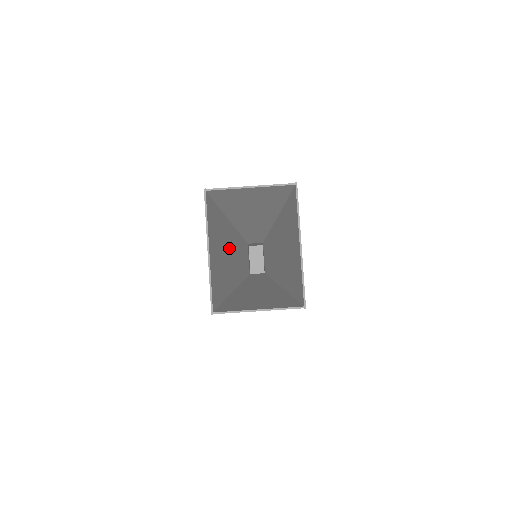
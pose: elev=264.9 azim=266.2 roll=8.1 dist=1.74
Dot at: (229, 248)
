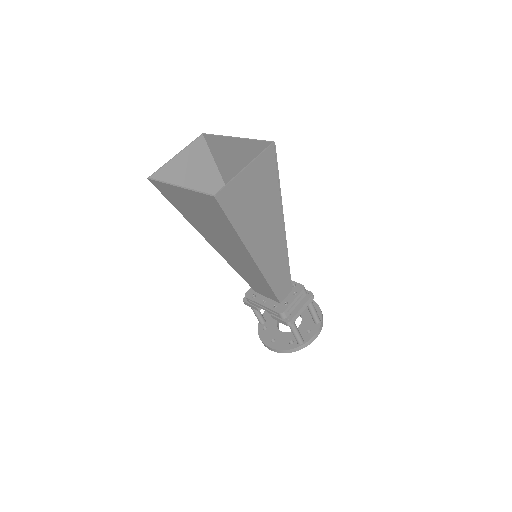
Dot at: (218, 239)
